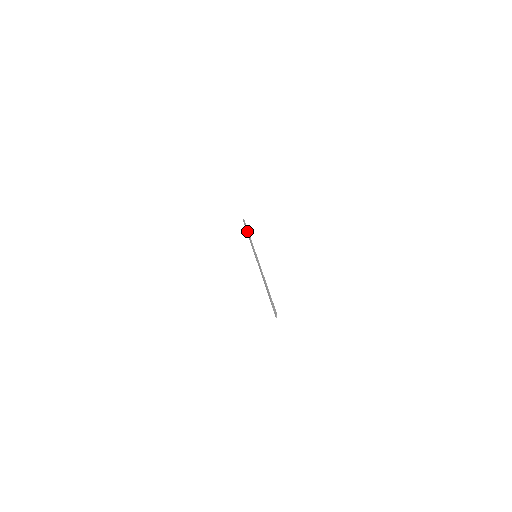
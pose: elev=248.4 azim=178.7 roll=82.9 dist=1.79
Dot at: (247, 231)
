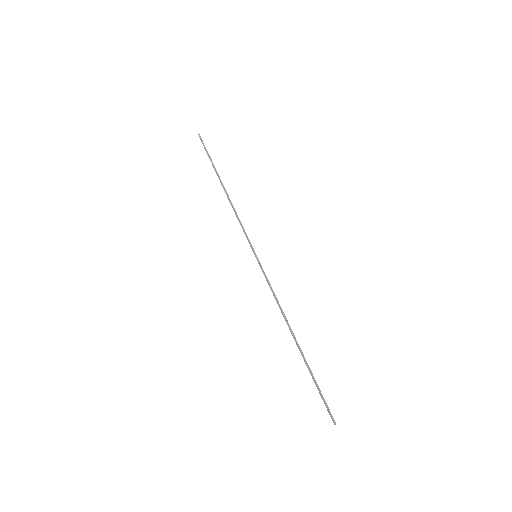
Dot at: (218, 177)
